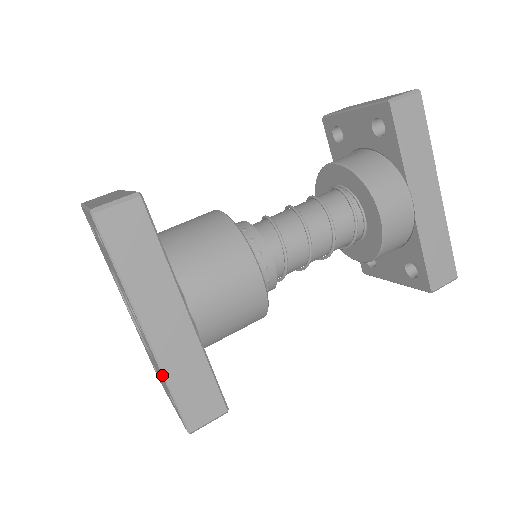
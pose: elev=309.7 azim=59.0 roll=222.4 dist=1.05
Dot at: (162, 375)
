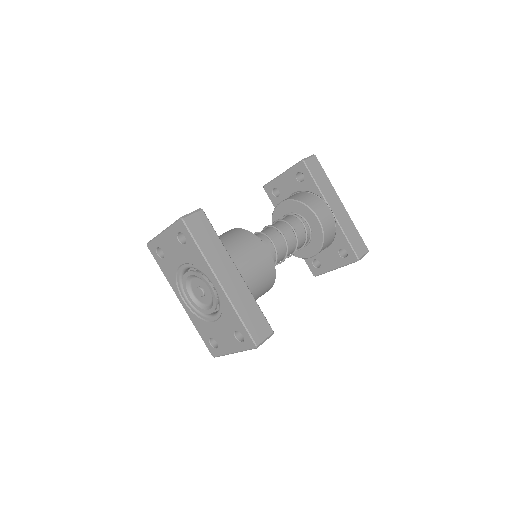
Dot at: (234, 309)
